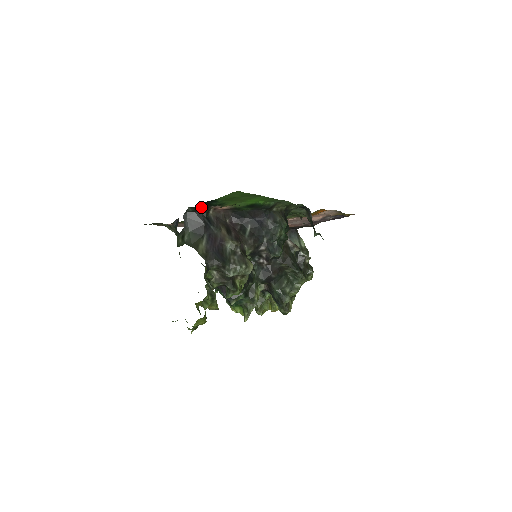
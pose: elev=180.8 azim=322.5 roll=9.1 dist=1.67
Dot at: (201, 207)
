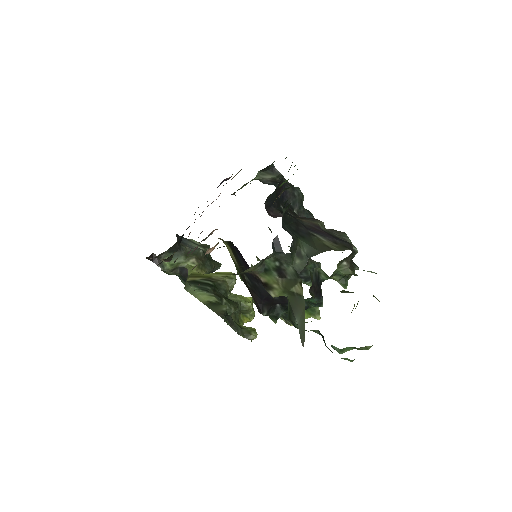
Dot at: occluded
